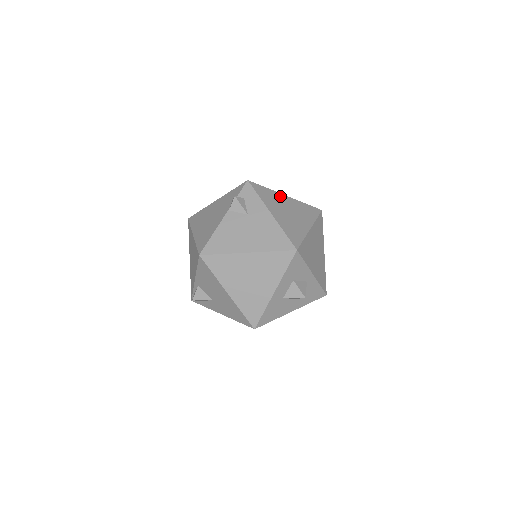
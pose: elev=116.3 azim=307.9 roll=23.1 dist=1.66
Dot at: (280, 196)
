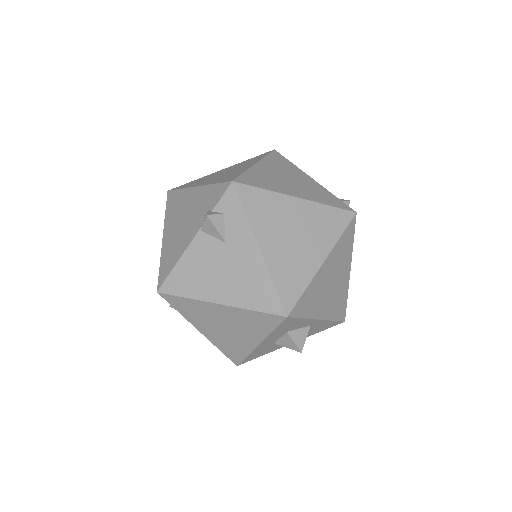
Dot at: (285, 202)
